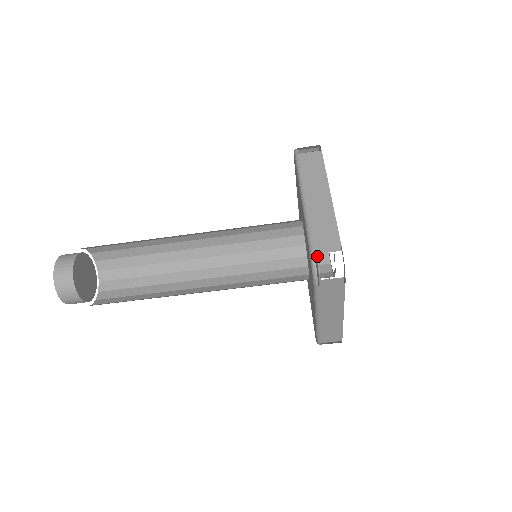
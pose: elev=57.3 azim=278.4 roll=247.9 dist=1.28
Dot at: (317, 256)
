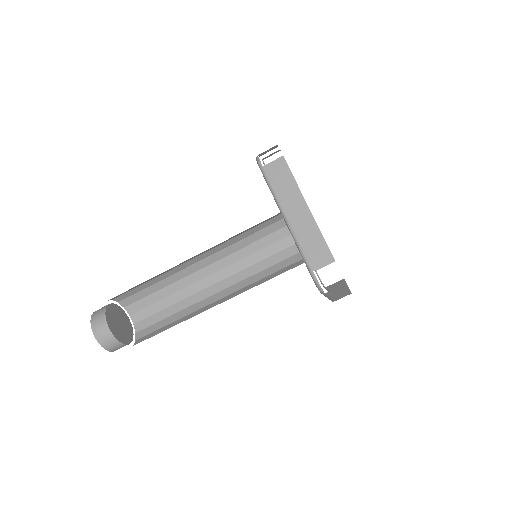
Dot at: occluded
